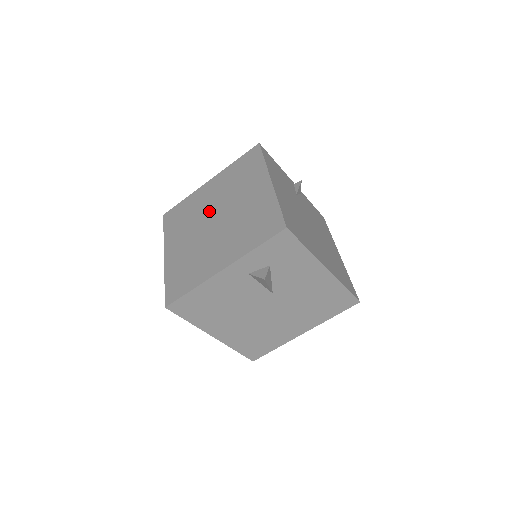
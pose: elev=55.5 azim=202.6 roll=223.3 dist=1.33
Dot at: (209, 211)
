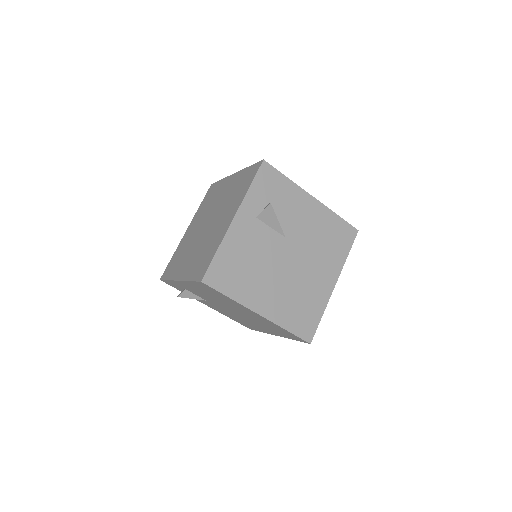
Dot at: (198, 230)
